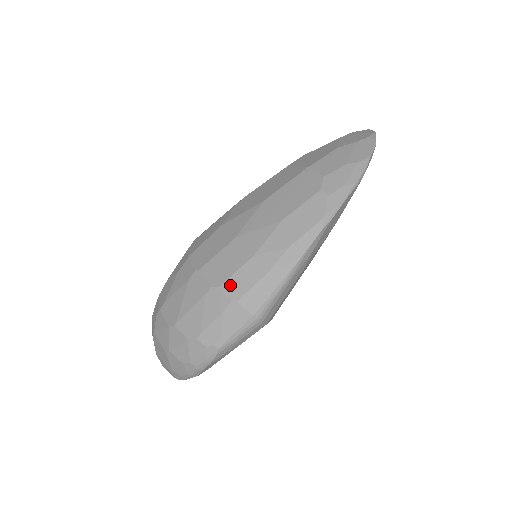
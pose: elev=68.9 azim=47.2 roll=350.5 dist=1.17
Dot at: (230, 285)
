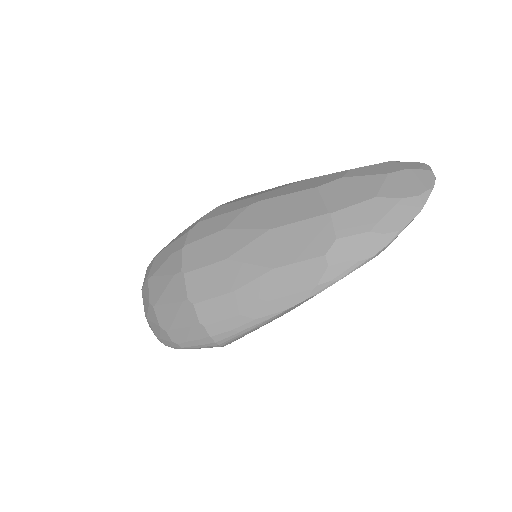
Dot at: (203, 308)
